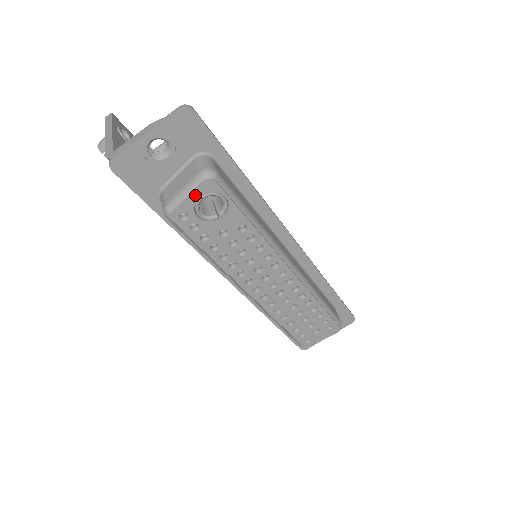
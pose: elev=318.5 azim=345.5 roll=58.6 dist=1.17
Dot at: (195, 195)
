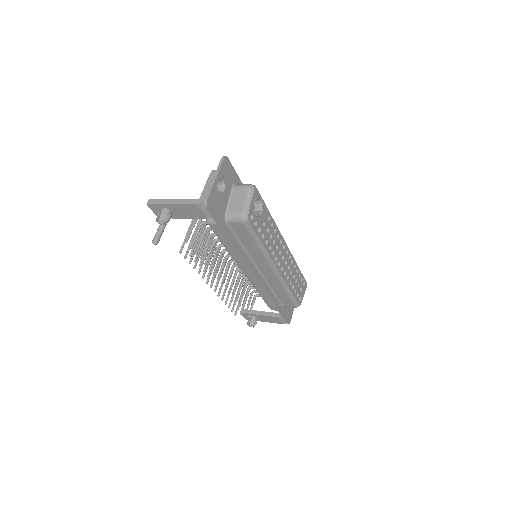
Dot at: (253, 200)
